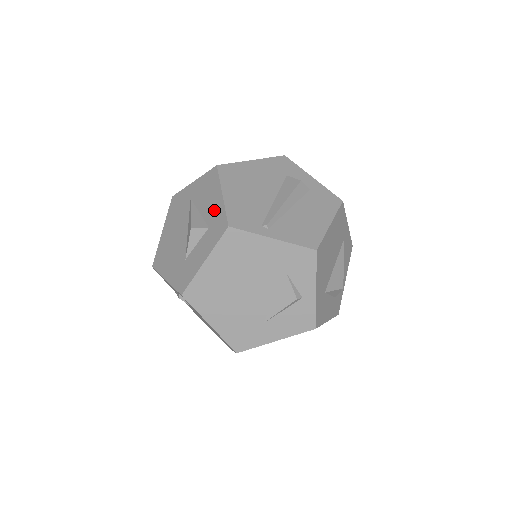
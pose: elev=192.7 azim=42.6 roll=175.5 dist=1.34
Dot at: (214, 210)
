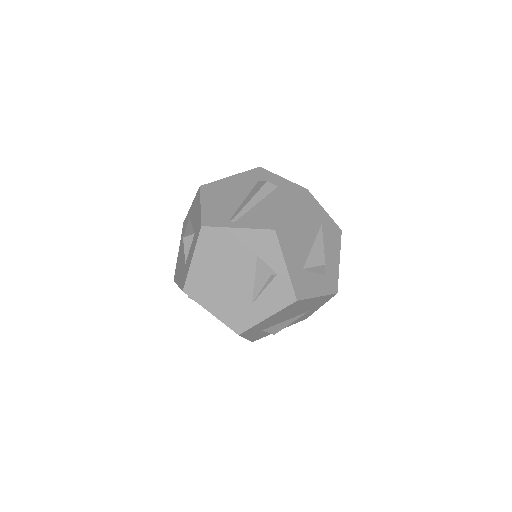
Dot at: (197, 219)
